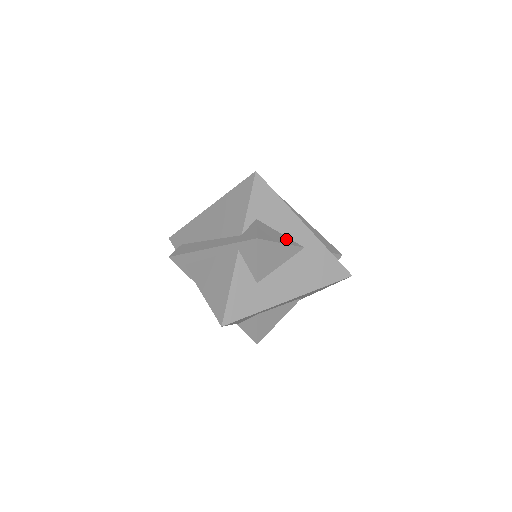
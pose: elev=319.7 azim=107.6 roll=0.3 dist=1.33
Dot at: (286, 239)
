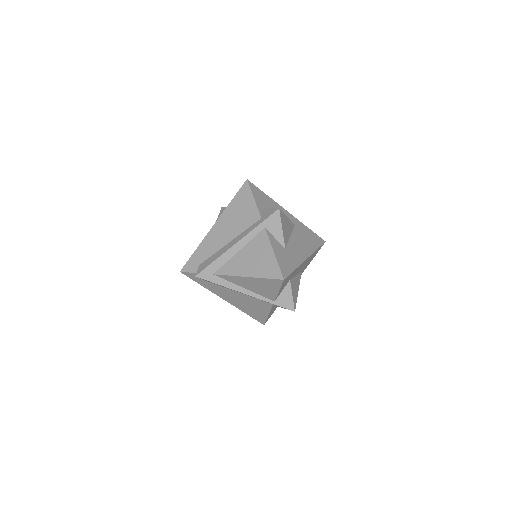
Dot at: occluded
